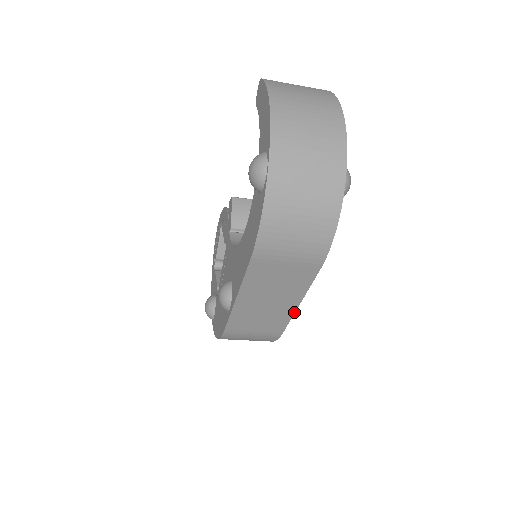
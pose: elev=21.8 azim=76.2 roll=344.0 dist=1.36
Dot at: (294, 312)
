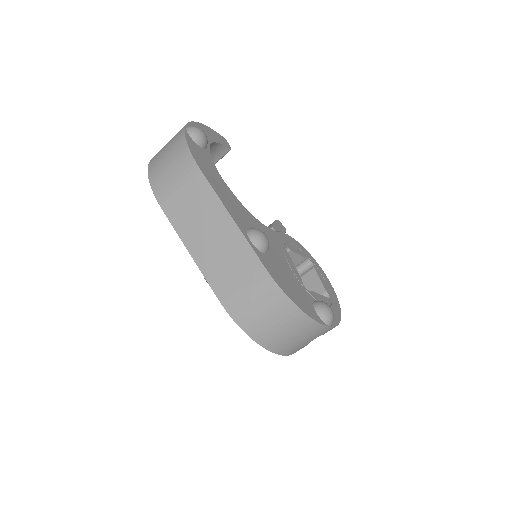
Dot at: (240, 232)
